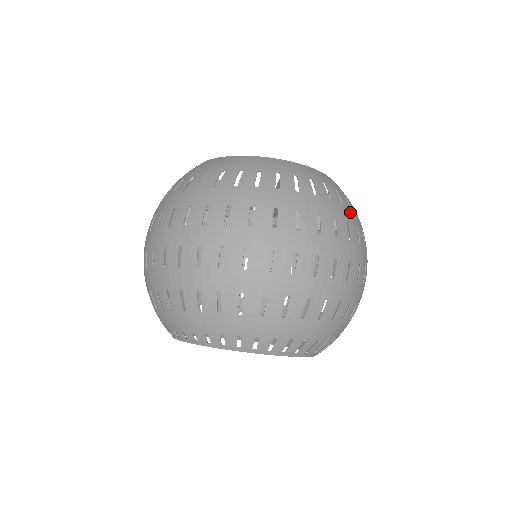
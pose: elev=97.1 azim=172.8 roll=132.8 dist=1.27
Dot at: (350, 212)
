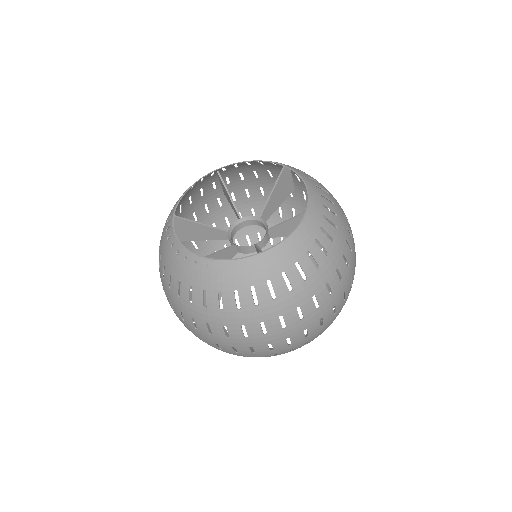
Dot at: (335, 252)
